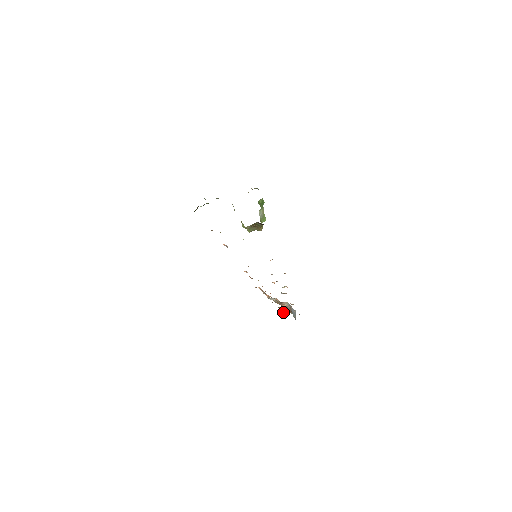
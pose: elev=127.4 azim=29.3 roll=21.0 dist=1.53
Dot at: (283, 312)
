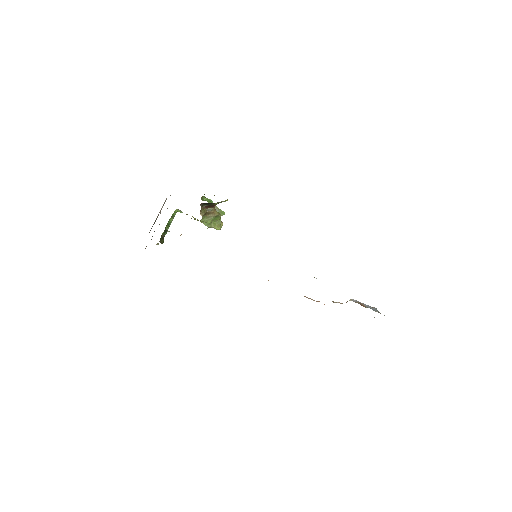
Dot at: occluded
